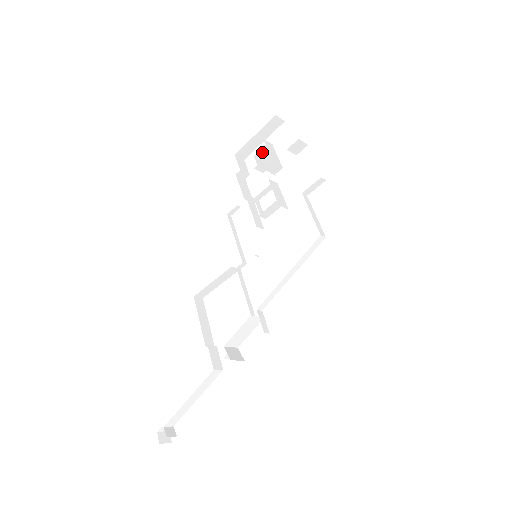
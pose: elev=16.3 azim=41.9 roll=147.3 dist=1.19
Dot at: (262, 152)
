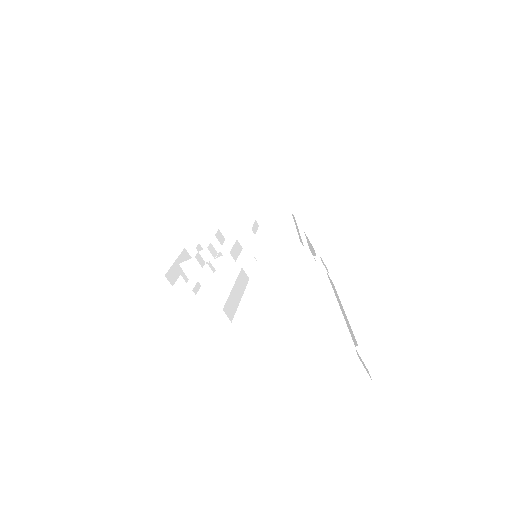
Dot at: occluded
